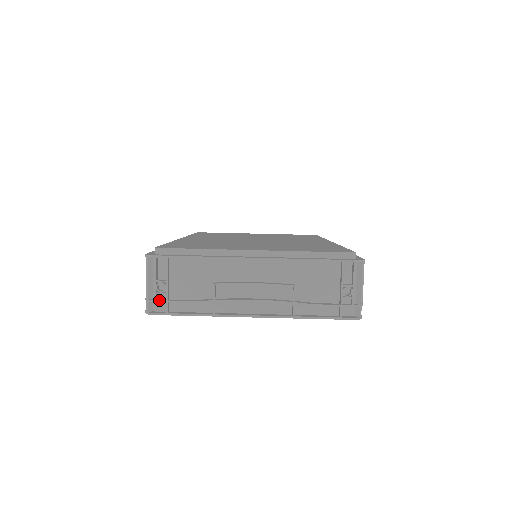
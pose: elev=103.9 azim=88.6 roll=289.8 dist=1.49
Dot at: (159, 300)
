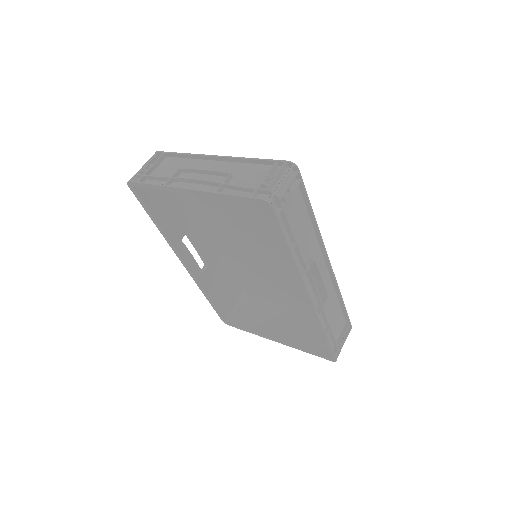
Dot at: (140, 174)
